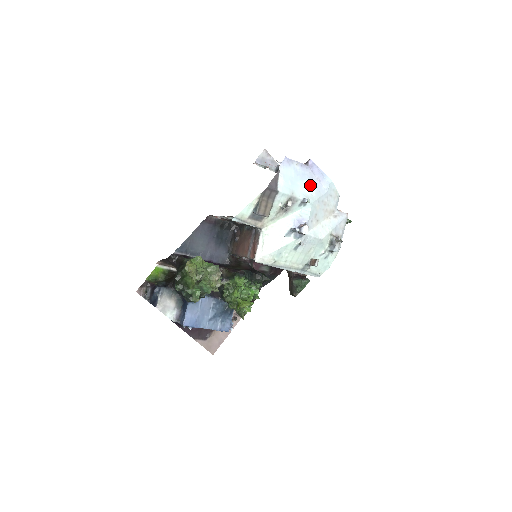
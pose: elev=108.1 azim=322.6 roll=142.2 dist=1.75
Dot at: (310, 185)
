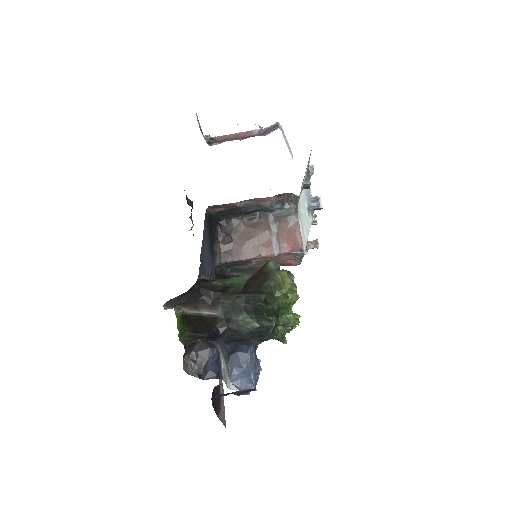
Dot at: occluded
